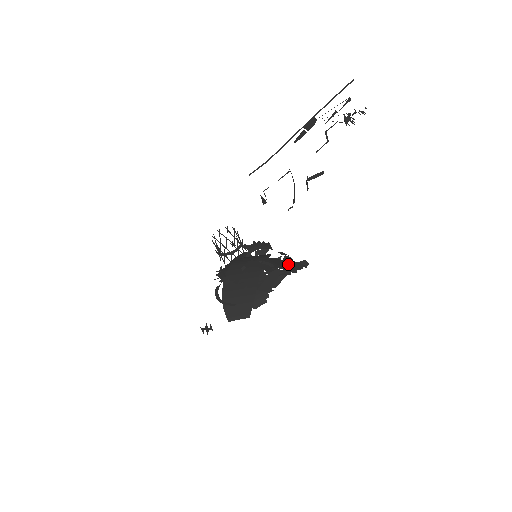
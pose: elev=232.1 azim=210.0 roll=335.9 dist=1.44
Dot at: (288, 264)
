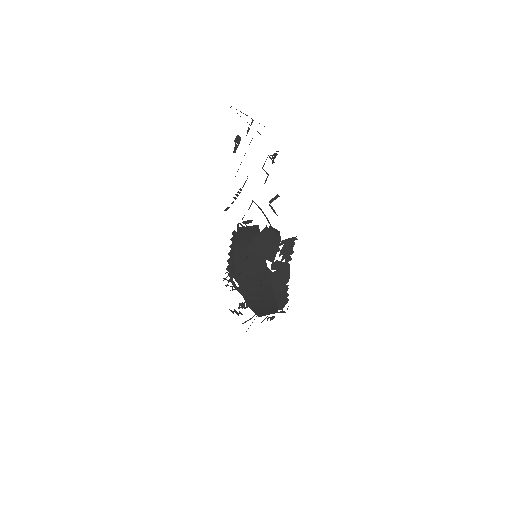
Dot at: (278, 236)
